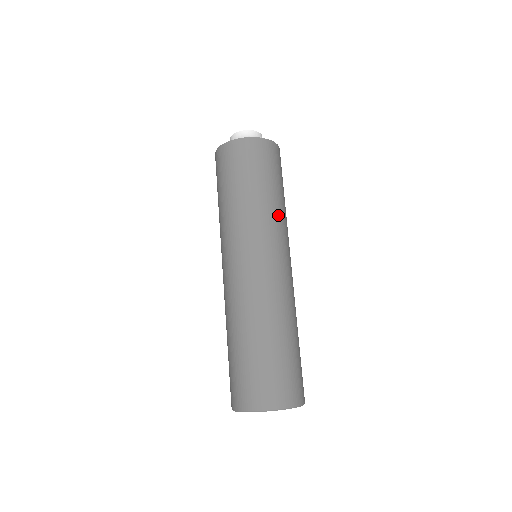
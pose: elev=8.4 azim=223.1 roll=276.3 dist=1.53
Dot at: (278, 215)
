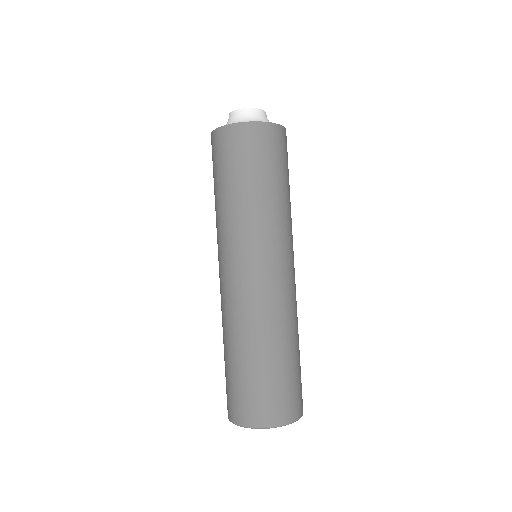
Dot at: (251, 216)
